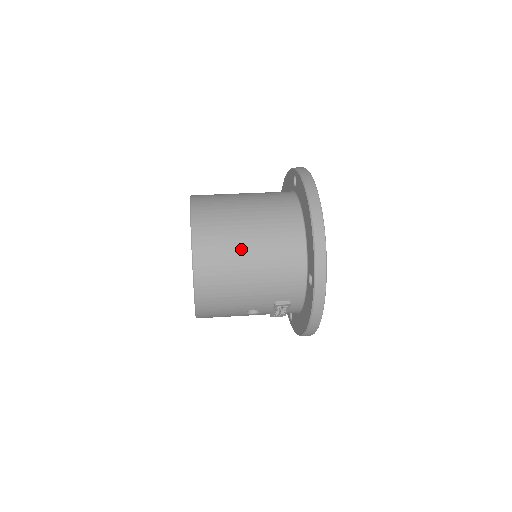
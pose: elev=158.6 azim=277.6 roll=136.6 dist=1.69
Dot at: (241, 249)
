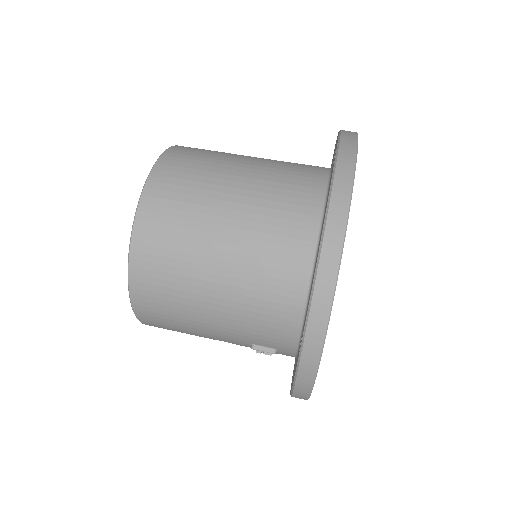
Dot at: (203, 264)
